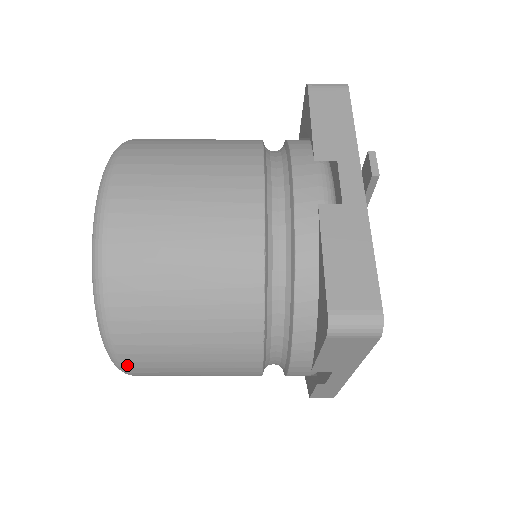
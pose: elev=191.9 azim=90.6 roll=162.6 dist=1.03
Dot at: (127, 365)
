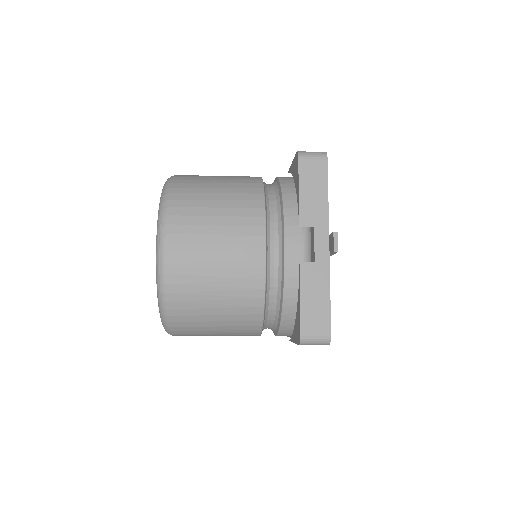
Dot at: occluded
